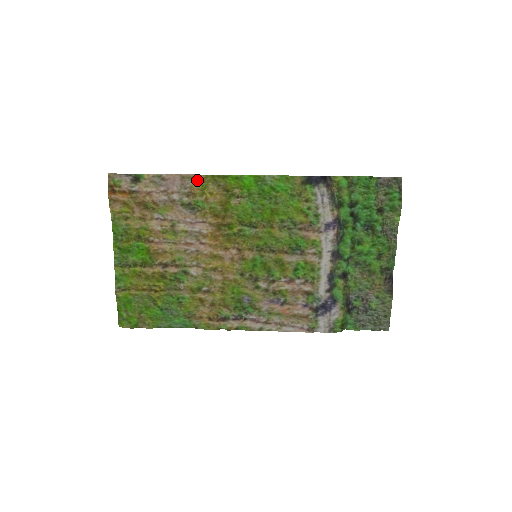
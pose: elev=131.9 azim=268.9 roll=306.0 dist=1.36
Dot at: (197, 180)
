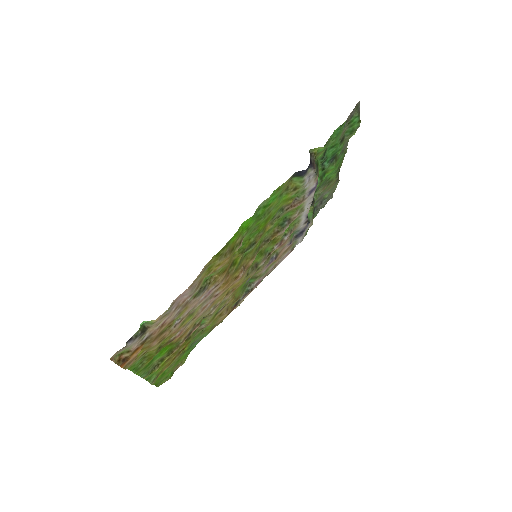
Dot at: (204, 271)
